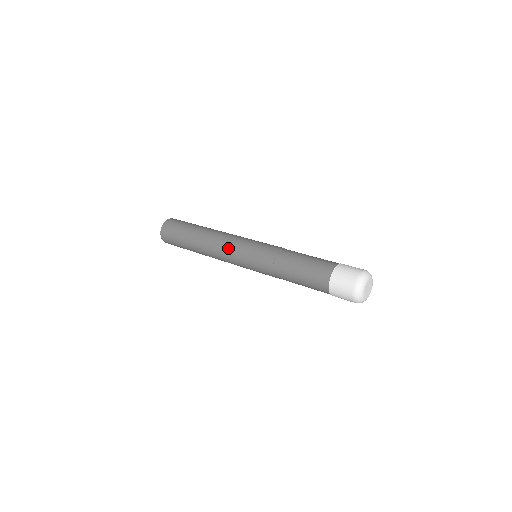
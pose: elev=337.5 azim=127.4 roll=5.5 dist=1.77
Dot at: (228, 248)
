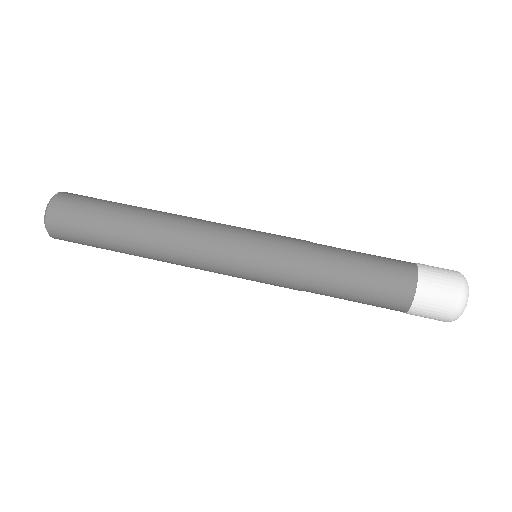
Dot at: (208, 265)
